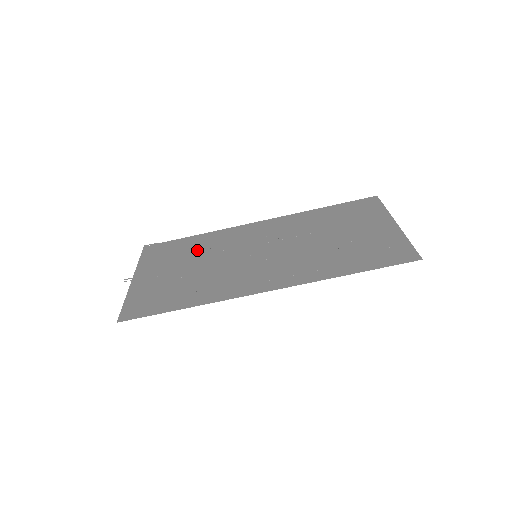
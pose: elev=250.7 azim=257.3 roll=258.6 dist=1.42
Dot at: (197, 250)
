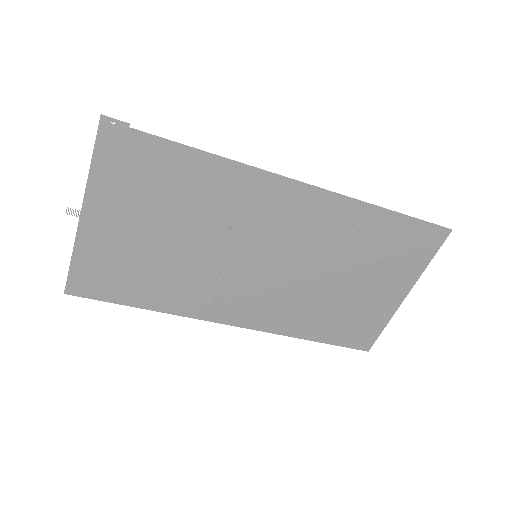
Dot at: (190, 201)
